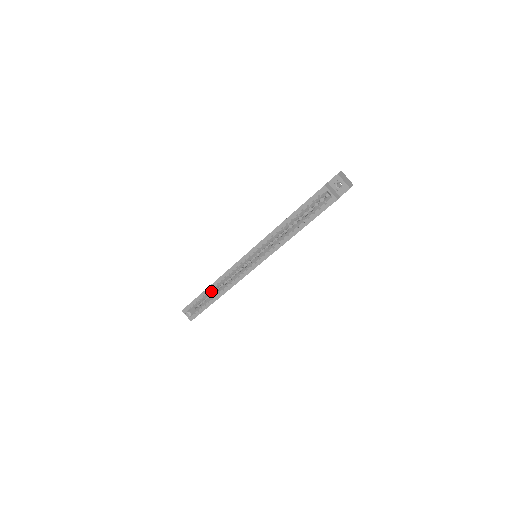
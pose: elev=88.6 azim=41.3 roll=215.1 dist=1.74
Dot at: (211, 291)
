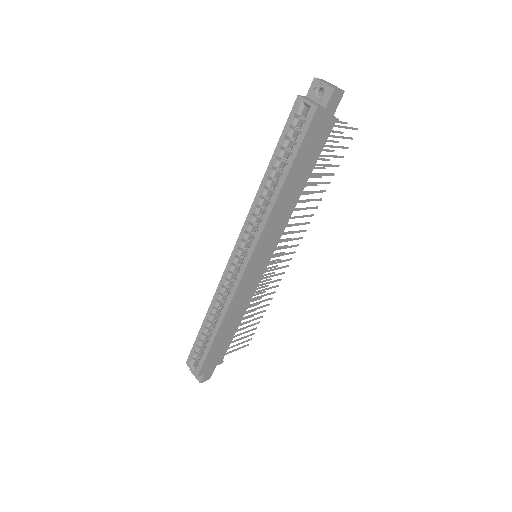
Dot at: (209, 322)
